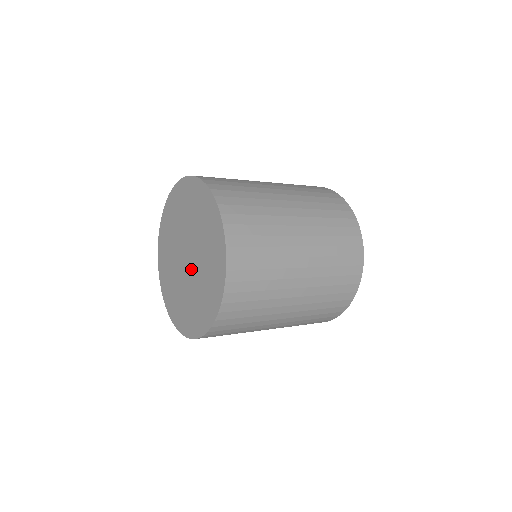
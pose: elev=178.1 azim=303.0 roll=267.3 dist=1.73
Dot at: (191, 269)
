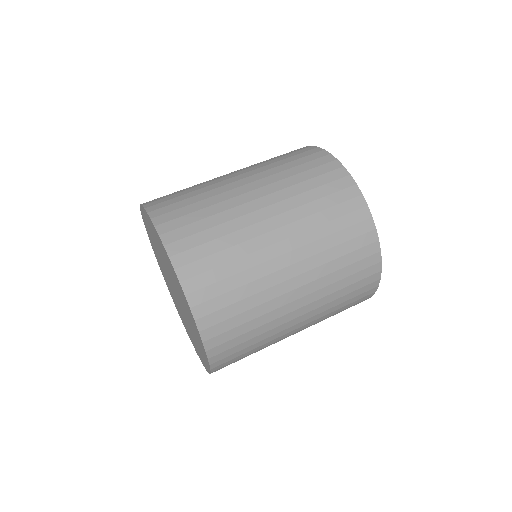
Dot at: (180, 306)
